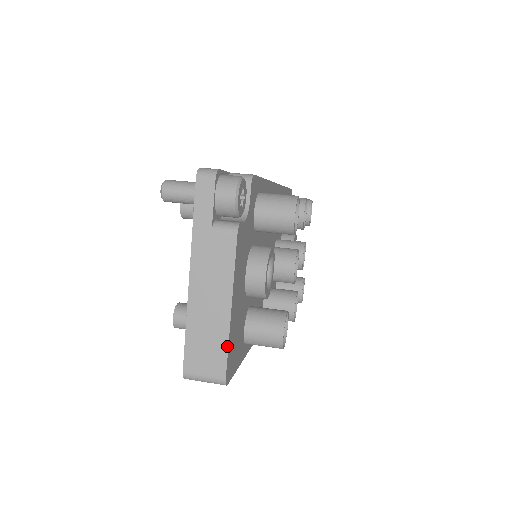
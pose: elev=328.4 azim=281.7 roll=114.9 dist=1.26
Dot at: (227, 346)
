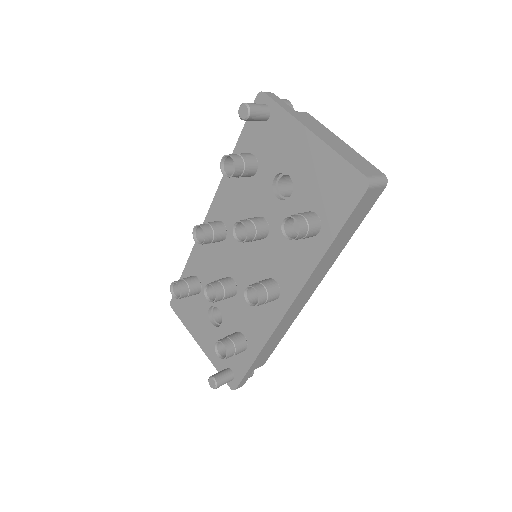
Dot at: (365, 159)
